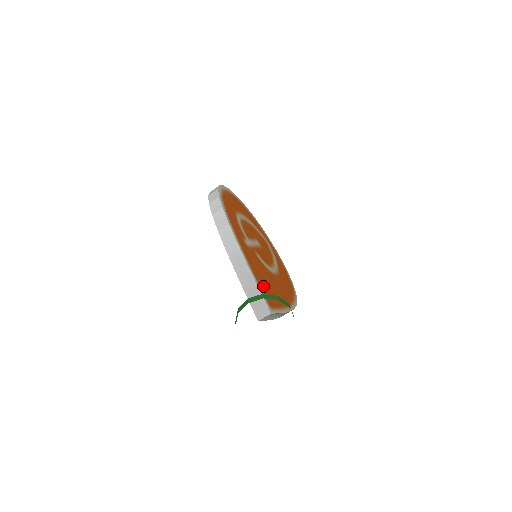
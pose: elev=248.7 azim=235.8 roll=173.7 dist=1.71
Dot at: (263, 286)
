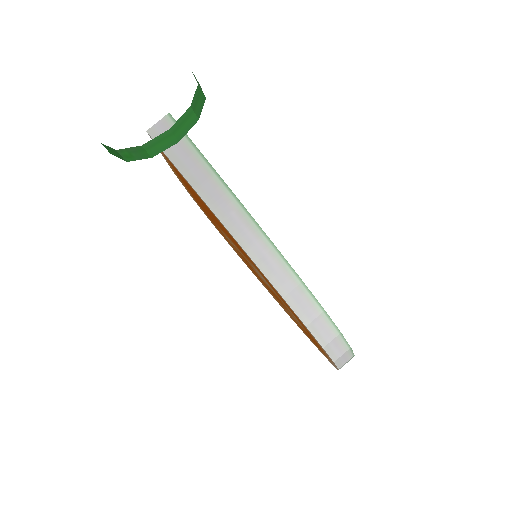
Dot at: occluded
